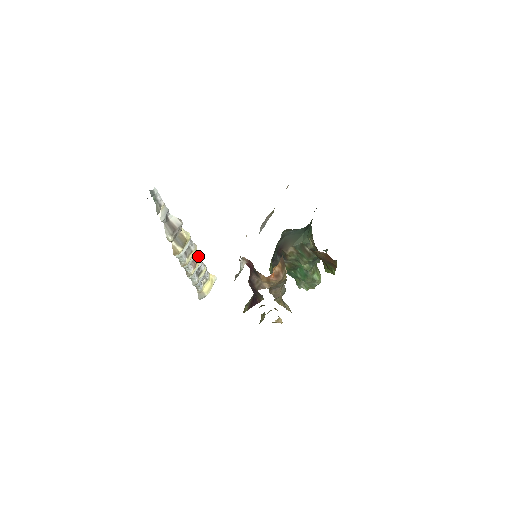
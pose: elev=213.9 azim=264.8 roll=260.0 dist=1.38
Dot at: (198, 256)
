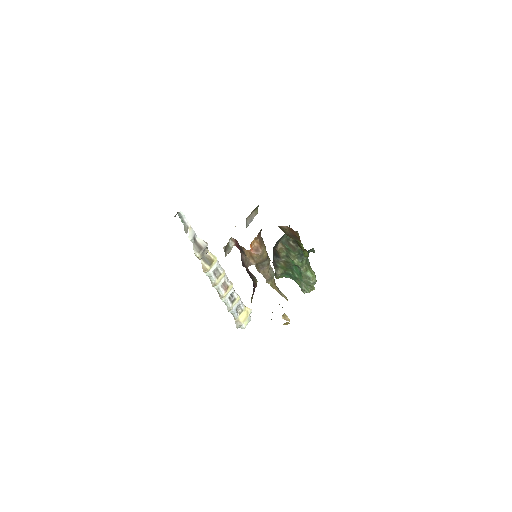
Dot at: (229, 282)
